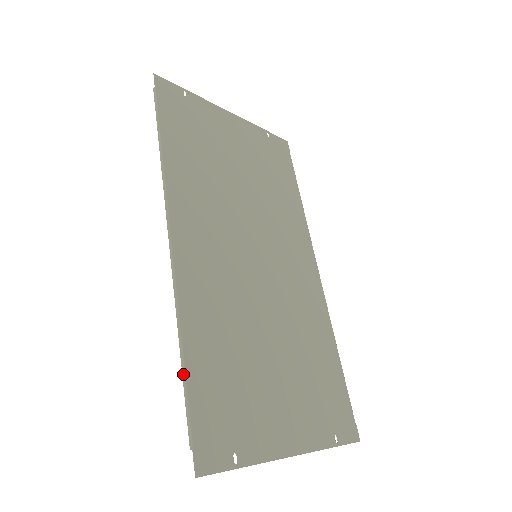
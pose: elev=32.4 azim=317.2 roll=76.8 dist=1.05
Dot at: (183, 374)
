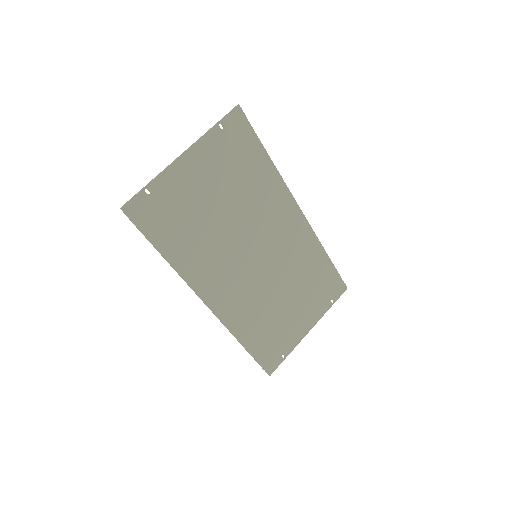
Dot at: occluded
